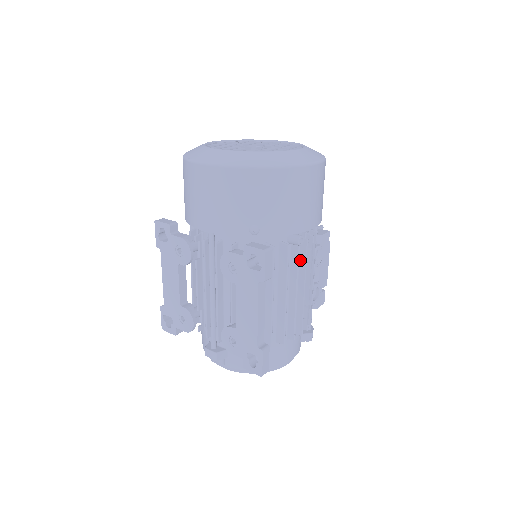
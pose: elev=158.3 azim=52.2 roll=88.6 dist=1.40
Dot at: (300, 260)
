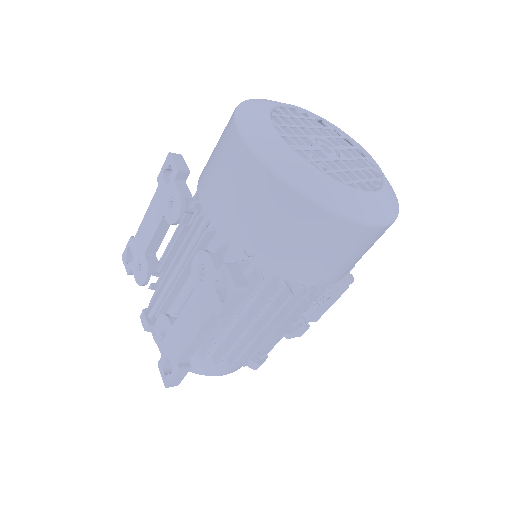
Dot at: (288, 303)
